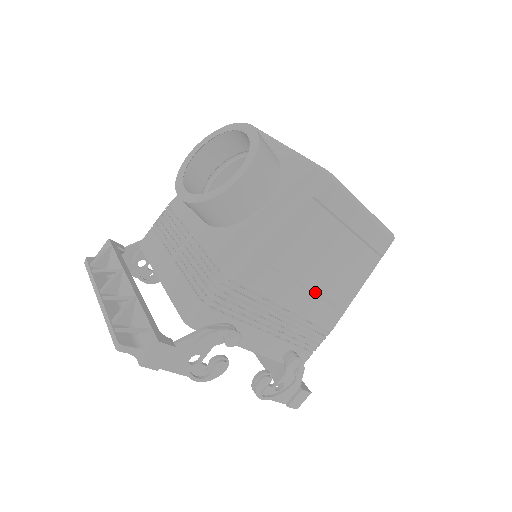
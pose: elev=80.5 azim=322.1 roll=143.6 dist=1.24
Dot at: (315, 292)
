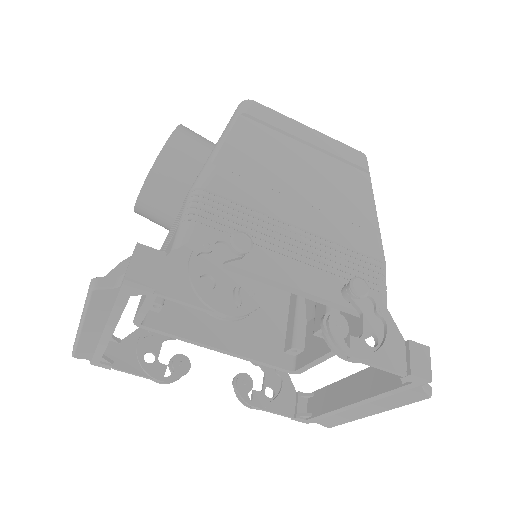
Dot at: (320, 210)
